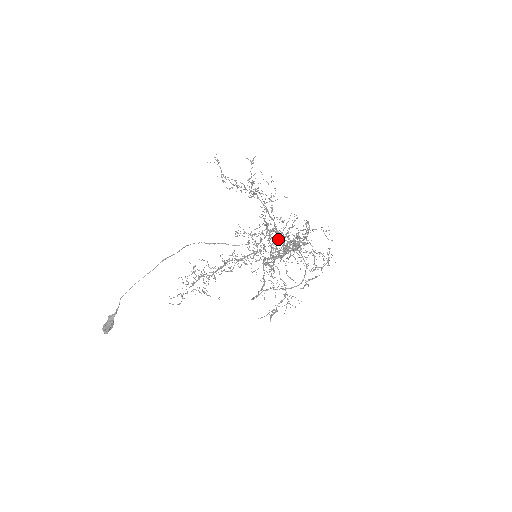
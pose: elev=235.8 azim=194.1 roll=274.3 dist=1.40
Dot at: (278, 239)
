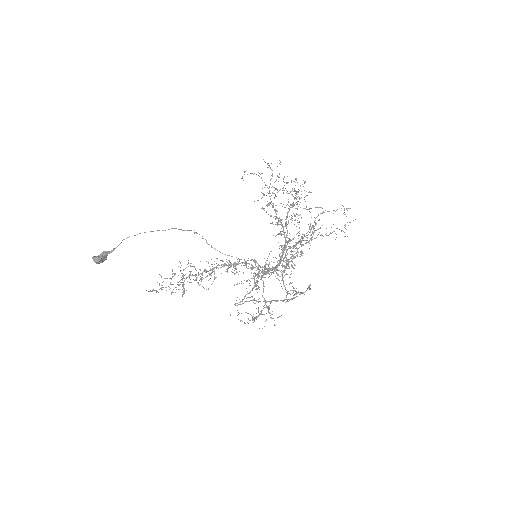
Dot at: (306, 209)
